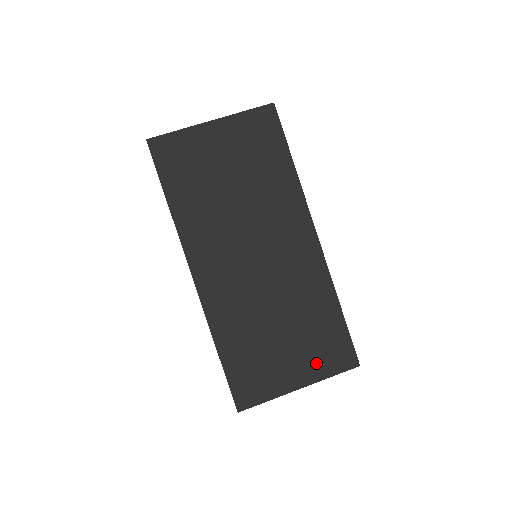
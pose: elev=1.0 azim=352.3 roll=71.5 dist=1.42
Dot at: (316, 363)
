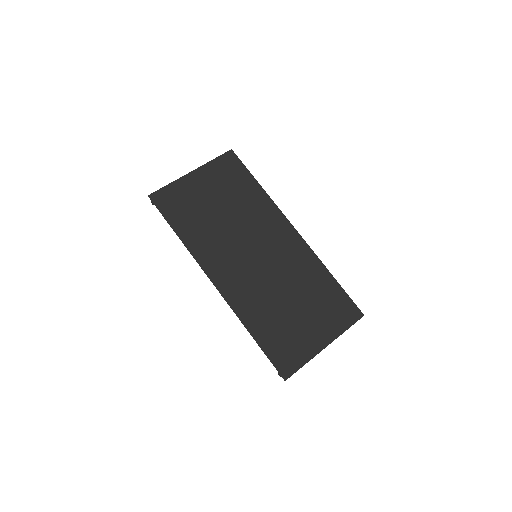
Dot at: (331, 323)
